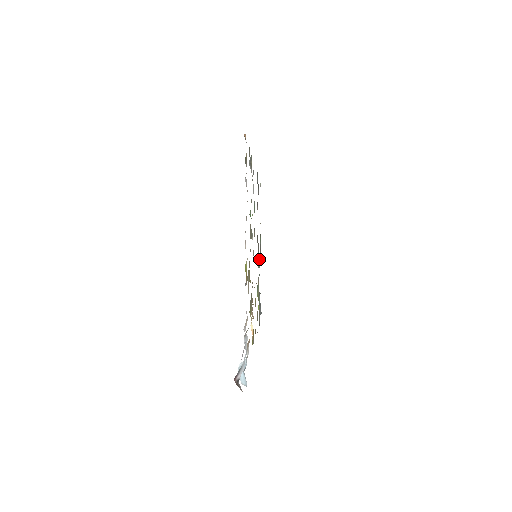
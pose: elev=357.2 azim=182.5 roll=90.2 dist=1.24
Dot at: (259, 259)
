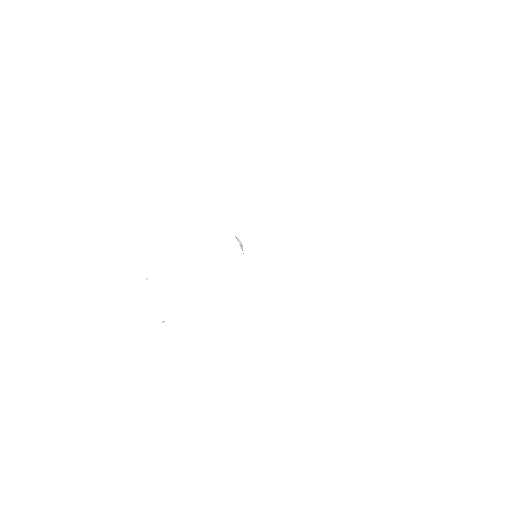
Dot at: occluded
